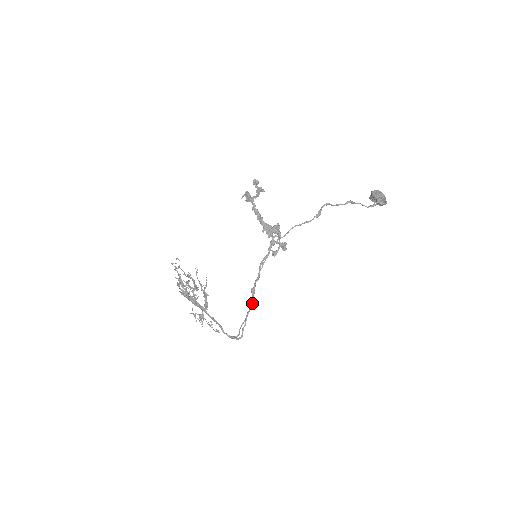
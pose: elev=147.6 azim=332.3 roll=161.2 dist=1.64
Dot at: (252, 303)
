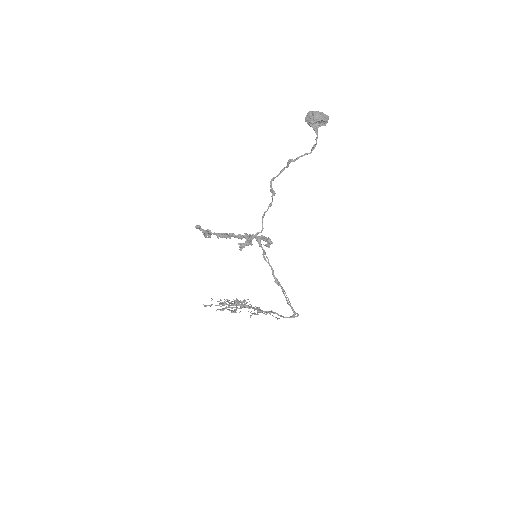
Dot at: (283, 293)
